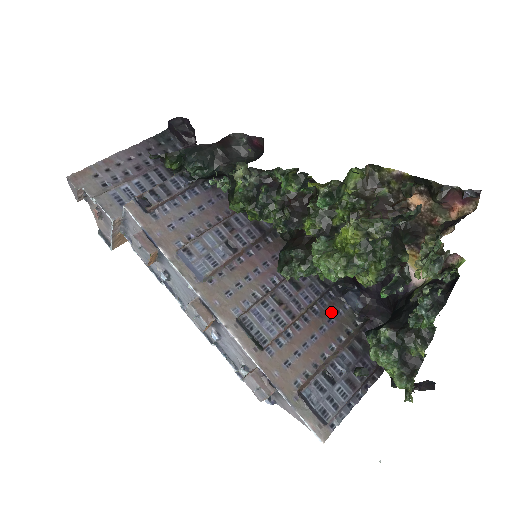
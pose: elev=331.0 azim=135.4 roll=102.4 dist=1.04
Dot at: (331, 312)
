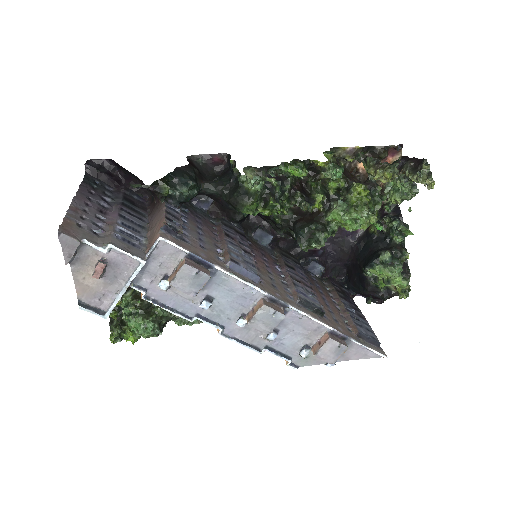
Dot at: (313, 281)
